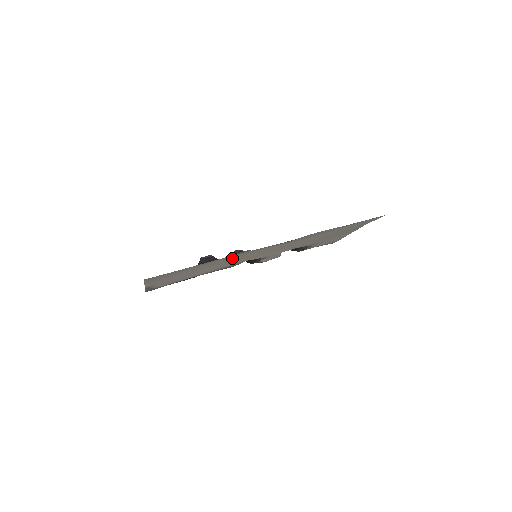
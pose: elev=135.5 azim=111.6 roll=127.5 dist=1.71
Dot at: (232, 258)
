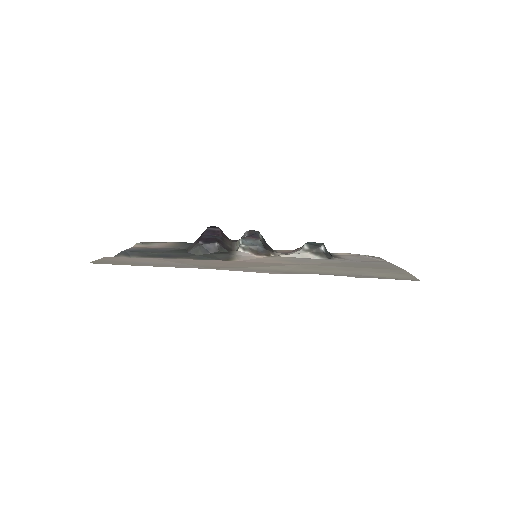
Dot at: (205, 264)
